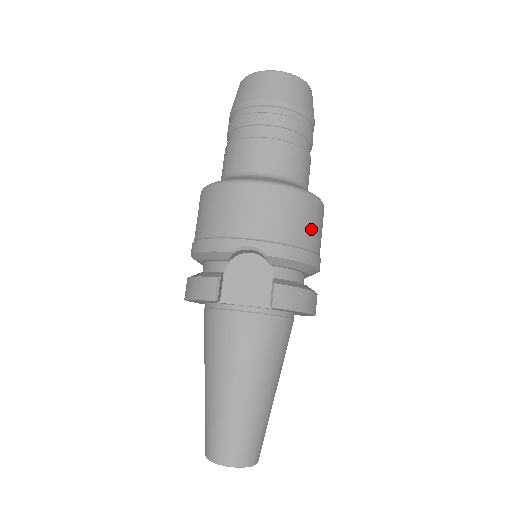
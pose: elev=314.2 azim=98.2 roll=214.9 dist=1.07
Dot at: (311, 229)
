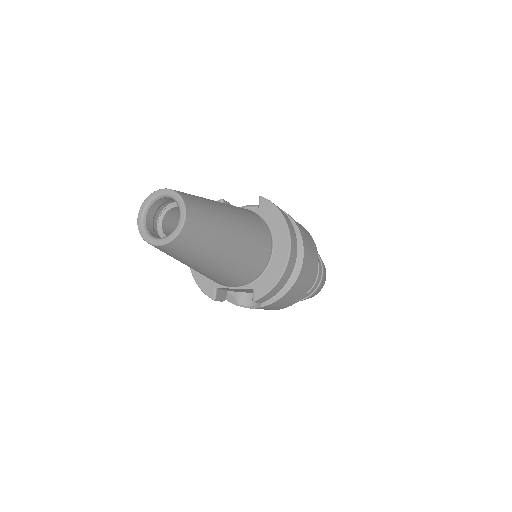
Dot at: (303, 230)
